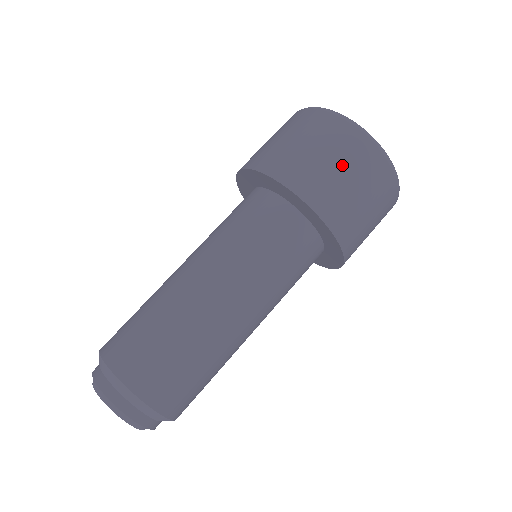
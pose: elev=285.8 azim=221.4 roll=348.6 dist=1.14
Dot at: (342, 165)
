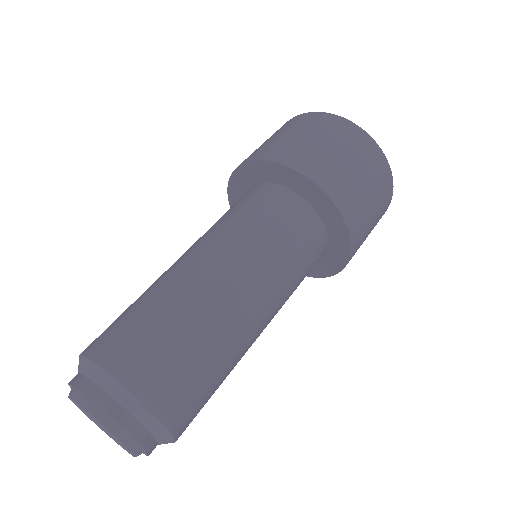
Dot at: (366, 179)
